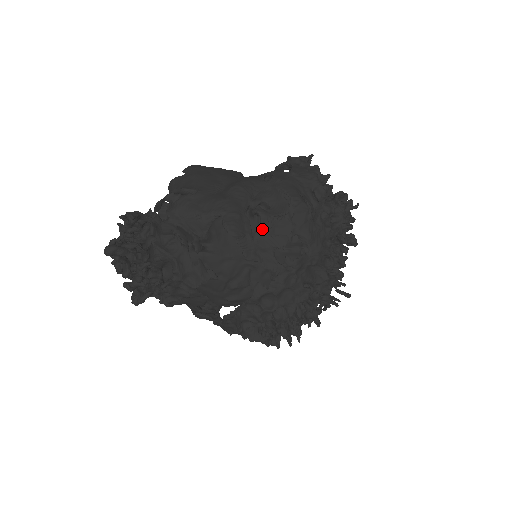
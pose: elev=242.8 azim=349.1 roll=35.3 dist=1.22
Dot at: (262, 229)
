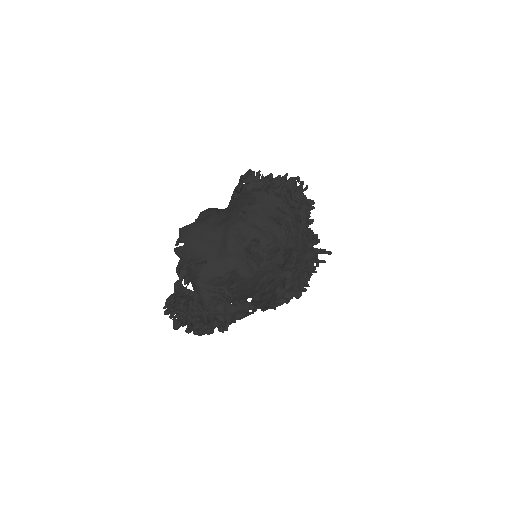
Dot at: occluded
